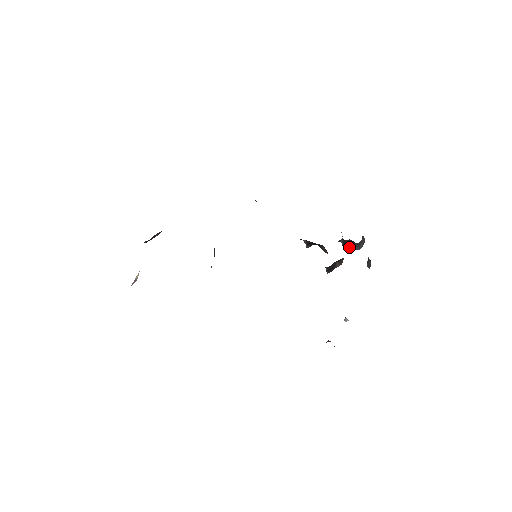
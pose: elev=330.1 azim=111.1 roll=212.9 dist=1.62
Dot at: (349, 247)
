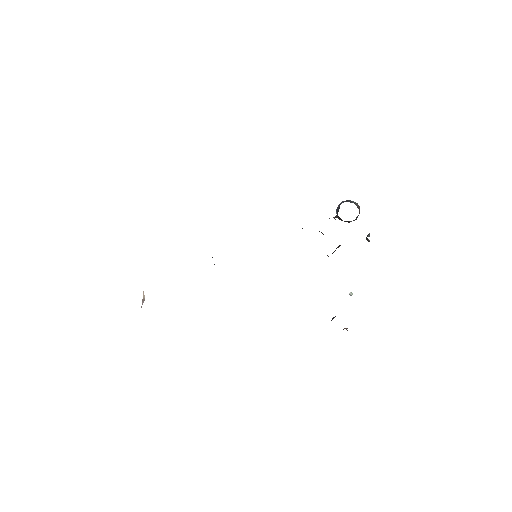
Dot at: occluded
